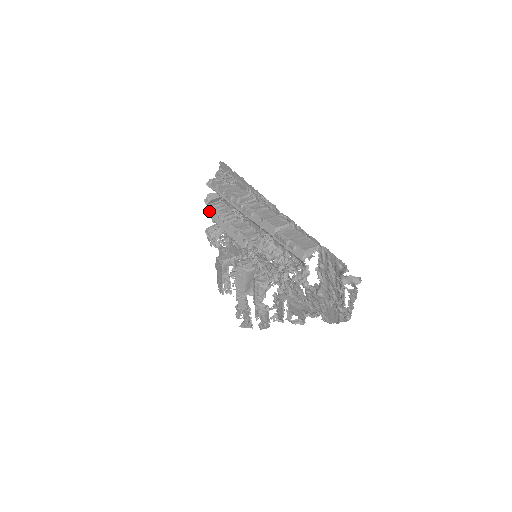
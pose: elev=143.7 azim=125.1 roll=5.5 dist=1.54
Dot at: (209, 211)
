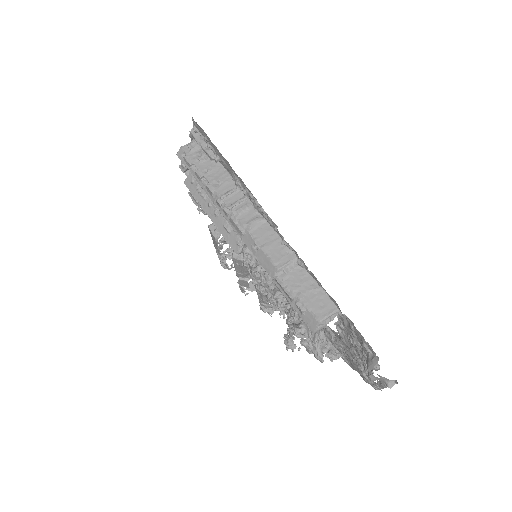
Dot at: (188, 182)
